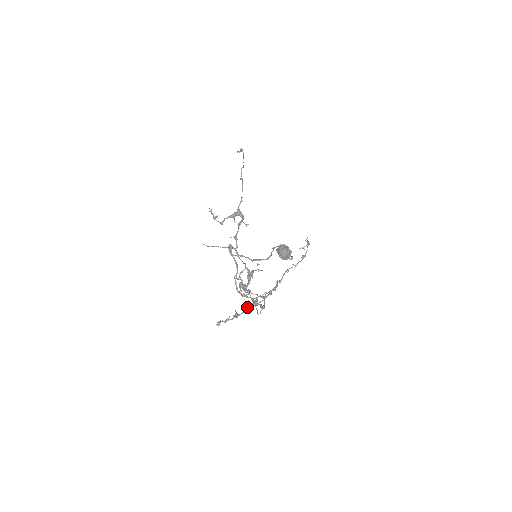
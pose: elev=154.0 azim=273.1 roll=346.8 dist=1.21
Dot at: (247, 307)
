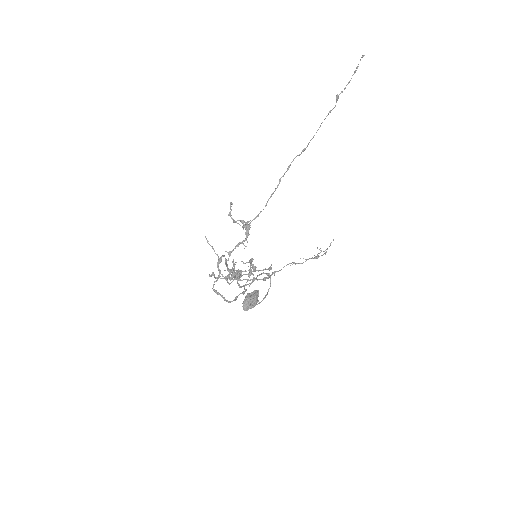
Dot at: occluded
